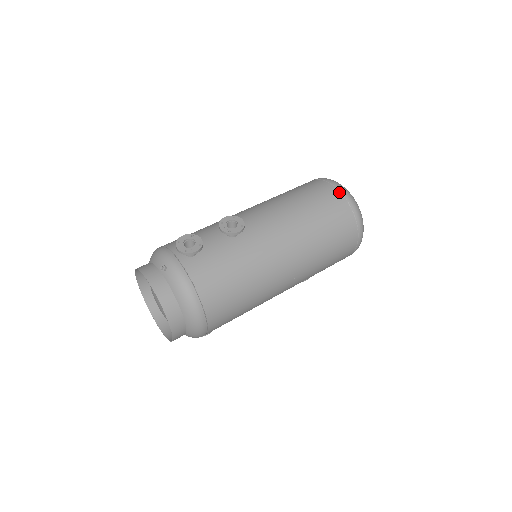
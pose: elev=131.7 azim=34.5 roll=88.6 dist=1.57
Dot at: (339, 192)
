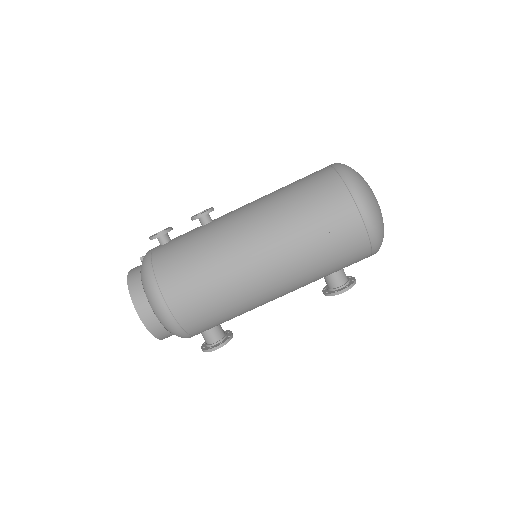
Dot at: (330, 167)
